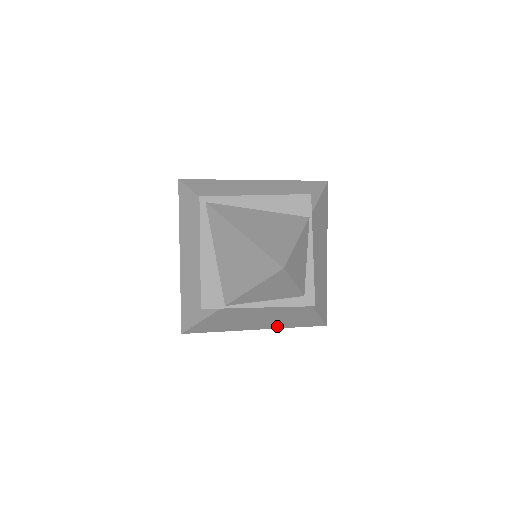
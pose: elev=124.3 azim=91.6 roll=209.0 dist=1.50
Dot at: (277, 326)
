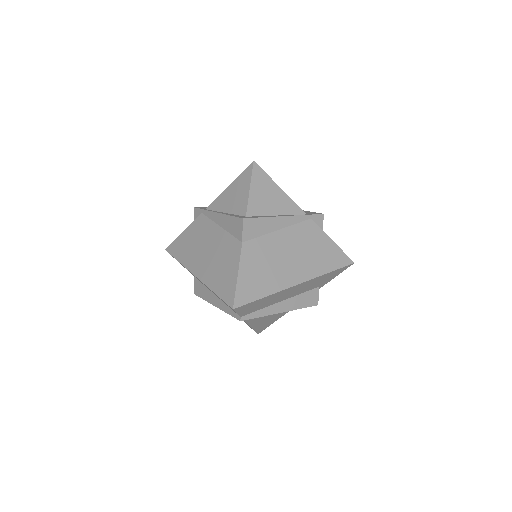
Dot at: (207, 279)
